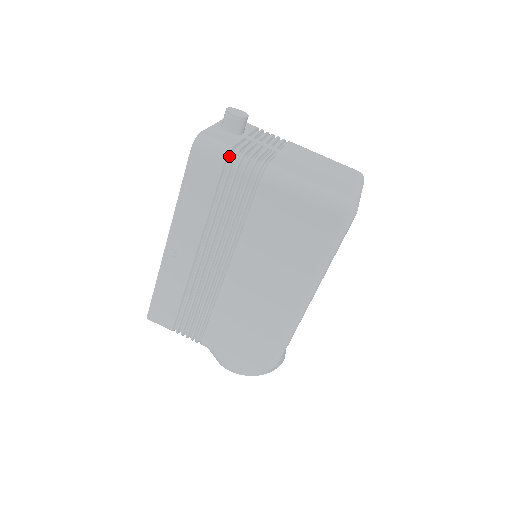
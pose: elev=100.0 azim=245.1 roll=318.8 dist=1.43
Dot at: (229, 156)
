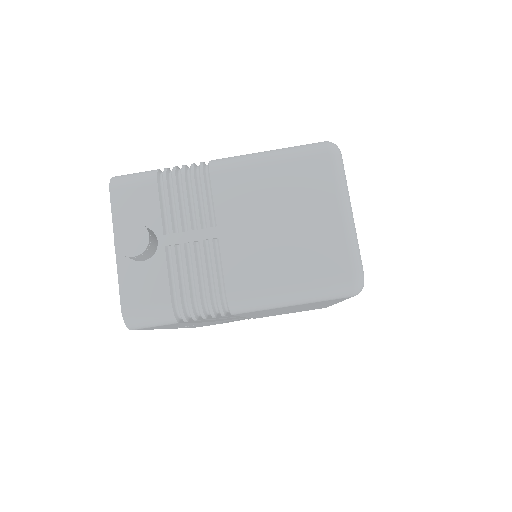
Dot at: (177, 314)
